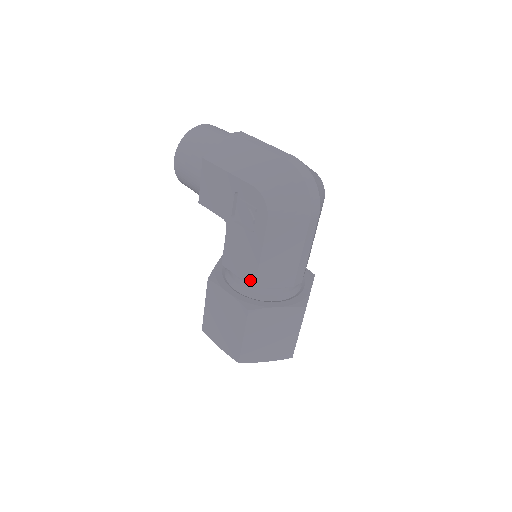
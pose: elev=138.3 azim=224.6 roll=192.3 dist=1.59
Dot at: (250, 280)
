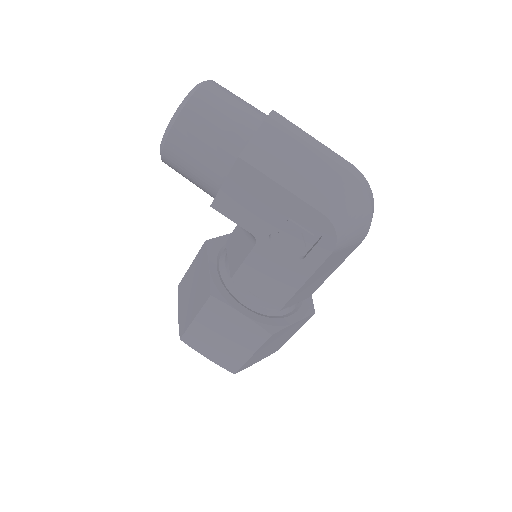
Dot at: (276, 302)
